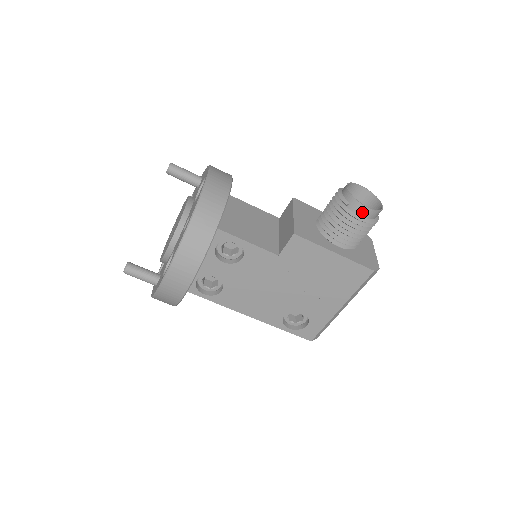
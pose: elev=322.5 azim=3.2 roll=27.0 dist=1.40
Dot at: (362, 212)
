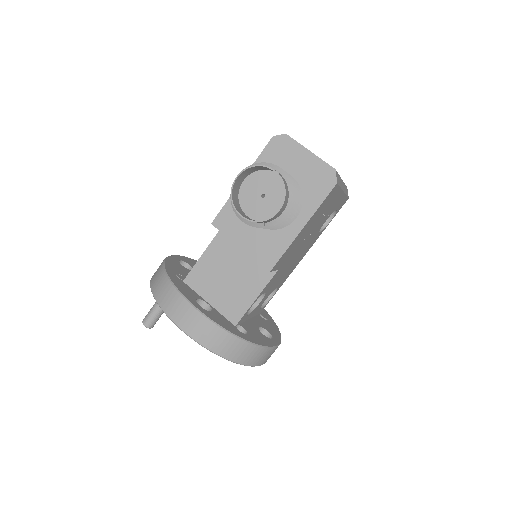
Dot at: (280, 213)
